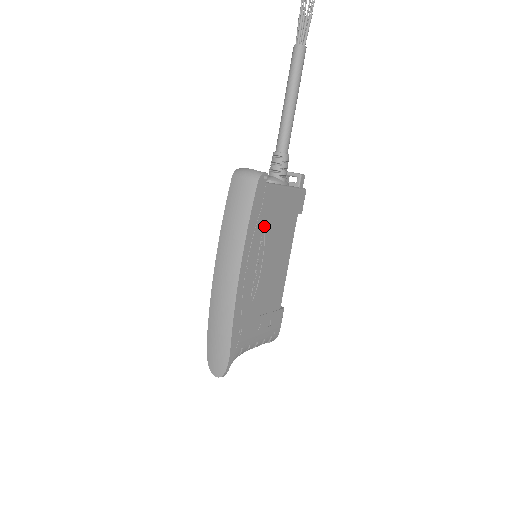
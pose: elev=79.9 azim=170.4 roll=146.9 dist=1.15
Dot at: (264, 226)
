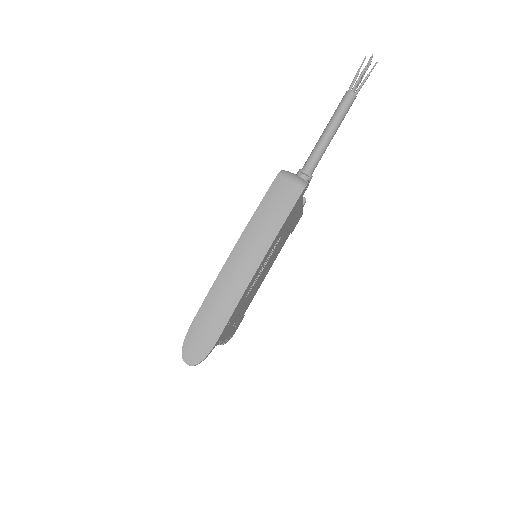
Dot at: (284, 231)
